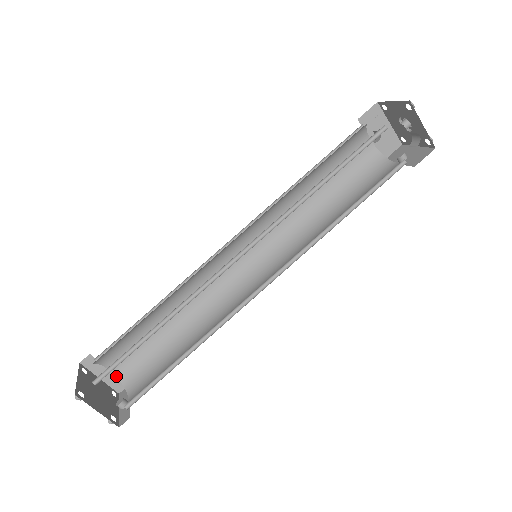
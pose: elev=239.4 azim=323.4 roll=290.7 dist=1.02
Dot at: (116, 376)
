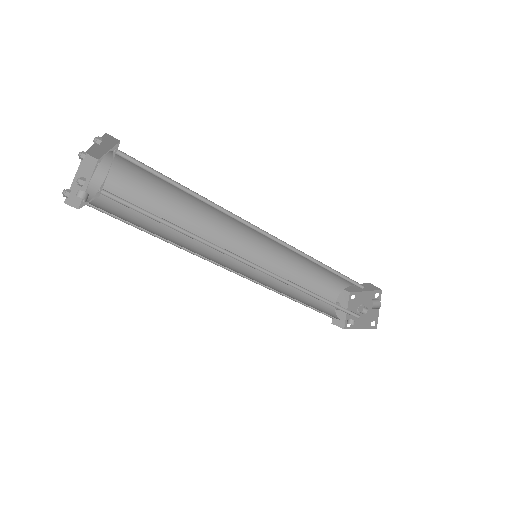
Dot at: (87, 191)
